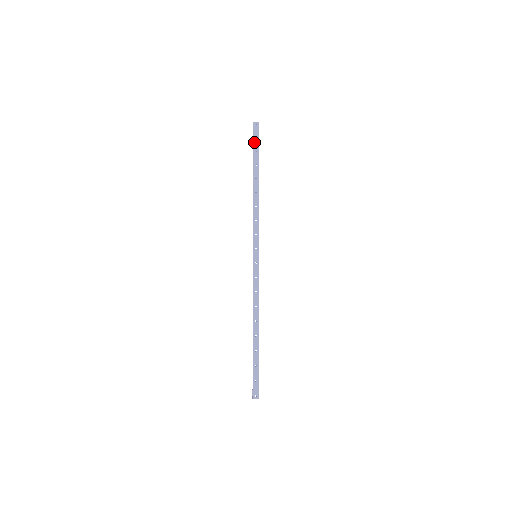
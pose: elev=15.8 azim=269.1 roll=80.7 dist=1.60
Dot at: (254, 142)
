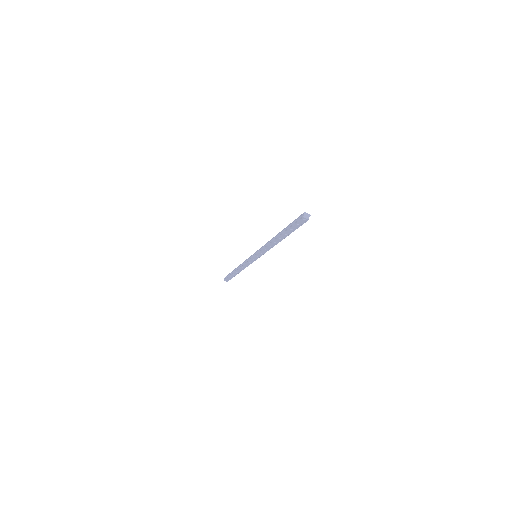
Dot at: occluded
